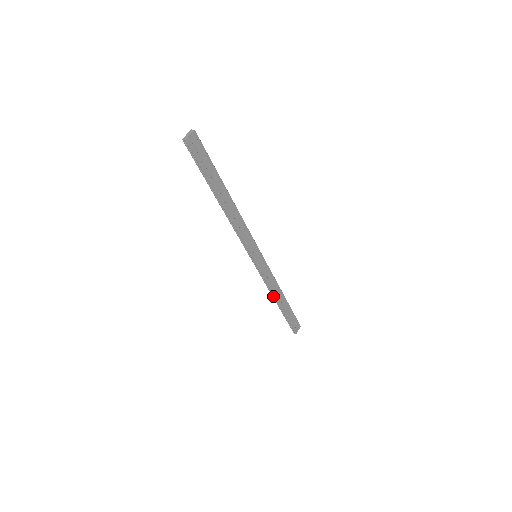
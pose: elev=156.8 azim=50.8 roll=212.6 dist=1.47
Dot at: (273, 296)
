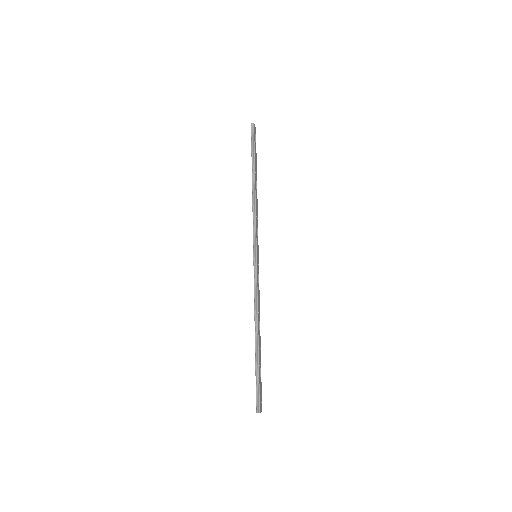
Dot at: (255, 320)
